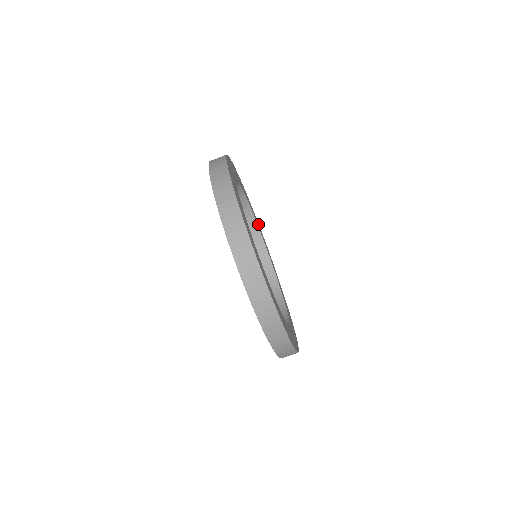
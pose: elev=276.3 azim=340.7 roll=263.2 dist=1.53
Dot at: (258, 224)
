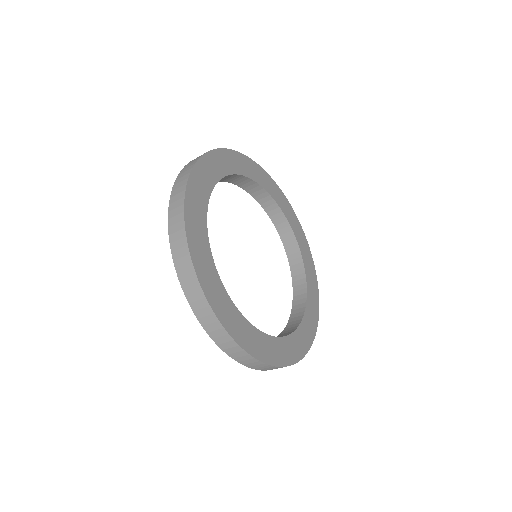
Dot at: (243, 161)
